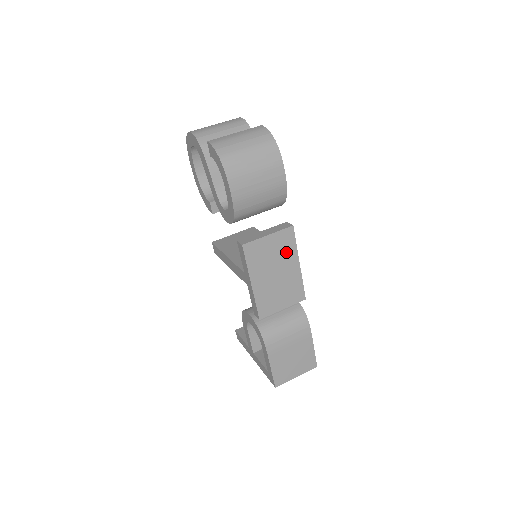
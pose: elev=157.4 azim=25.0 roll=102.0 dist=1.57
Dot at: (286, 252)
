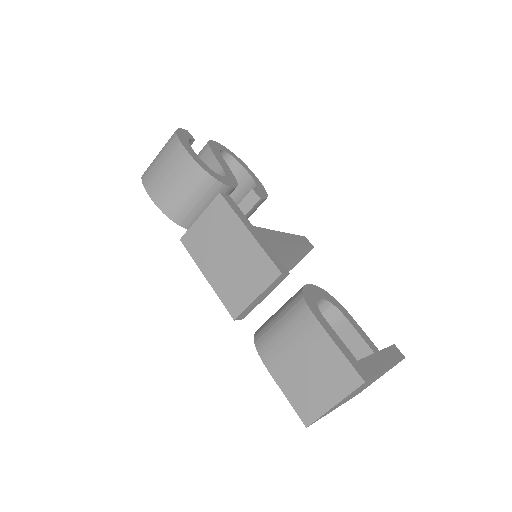
Dot at: (227, 225)
